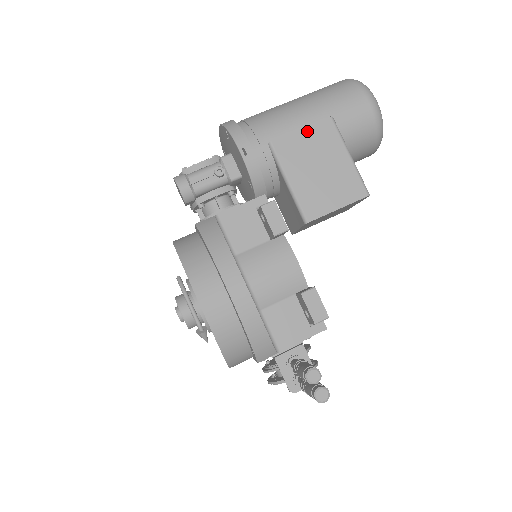
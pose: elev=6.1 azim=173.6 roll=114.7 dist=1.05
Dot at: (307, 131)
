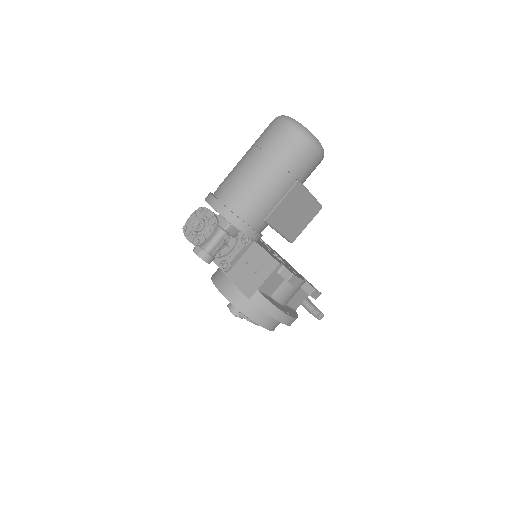
Dot at: (285, 200)
